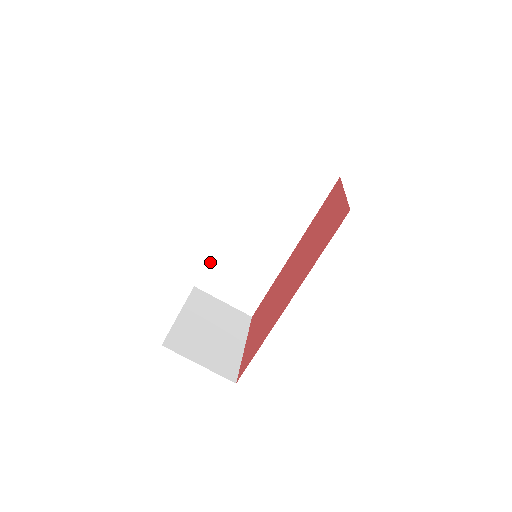
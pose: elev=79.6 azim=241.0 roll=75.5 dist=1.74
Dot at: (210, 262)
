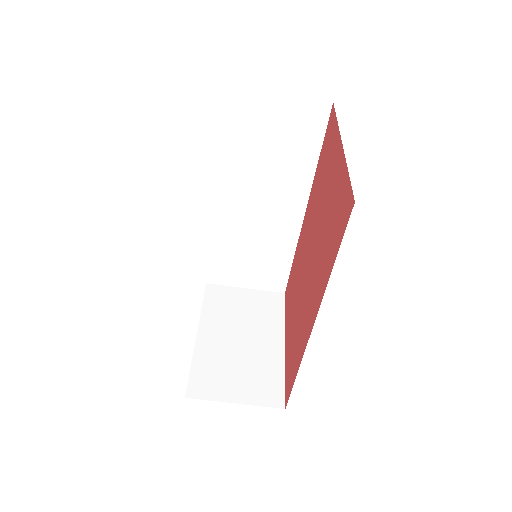
Dot at: (212, 255)
